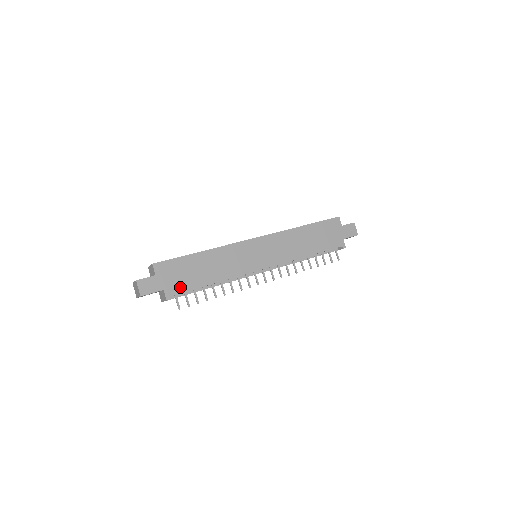
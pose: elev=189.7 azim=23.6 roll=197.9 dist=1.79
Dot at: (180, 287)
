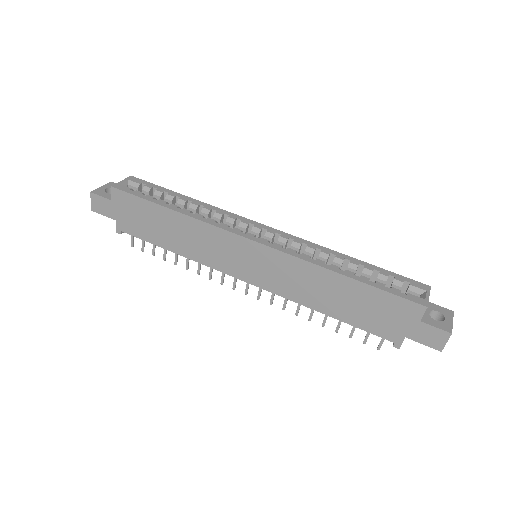
Dot at: (134, 229)
